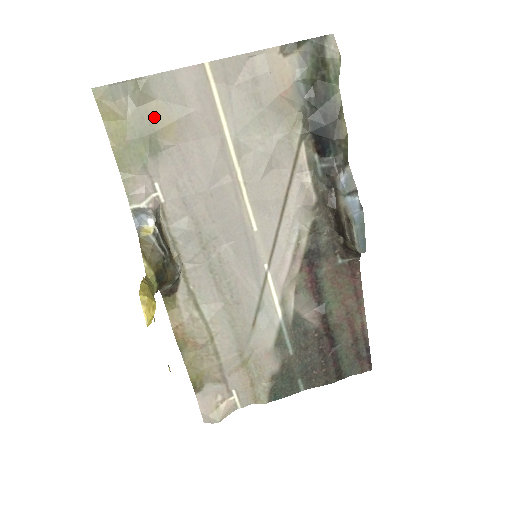
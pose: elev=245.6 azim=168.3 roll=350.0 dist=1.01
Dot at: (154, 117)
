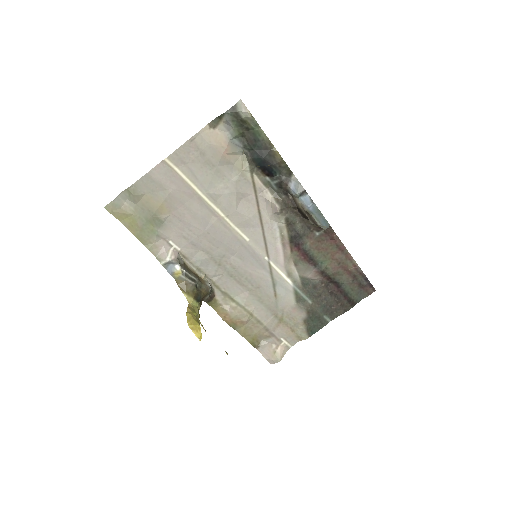
Dot at: (149, 205)
